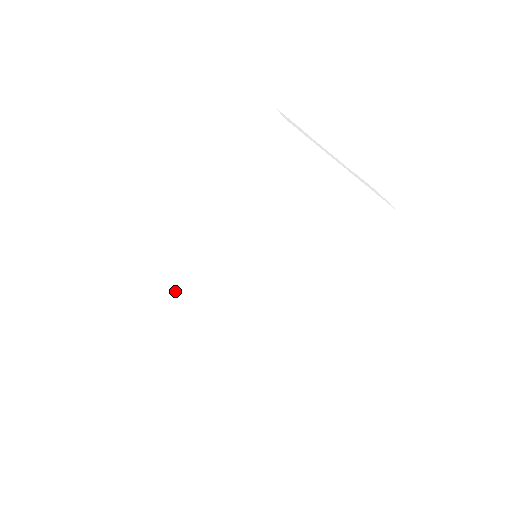
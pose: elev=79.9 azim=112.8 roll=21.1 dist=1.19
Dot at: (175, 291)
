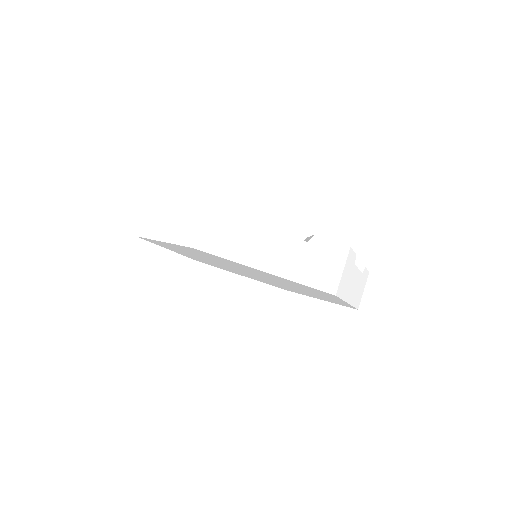
Dot at: (183, 251)
